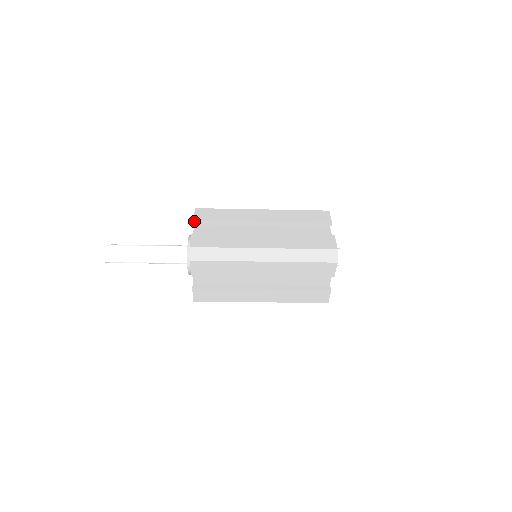
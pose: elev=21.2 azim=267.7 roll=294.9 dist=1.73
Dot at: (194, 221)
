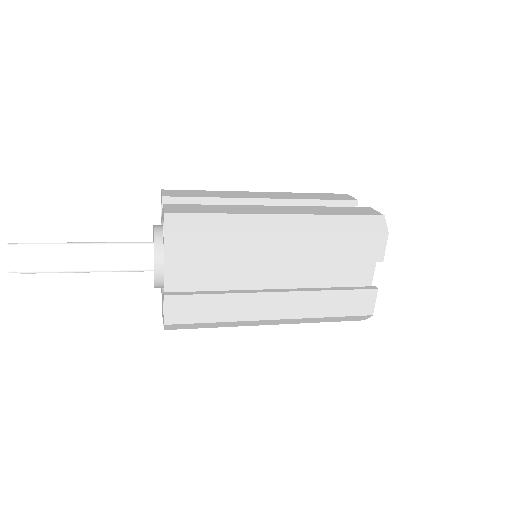
Dot at: (163, 198)
